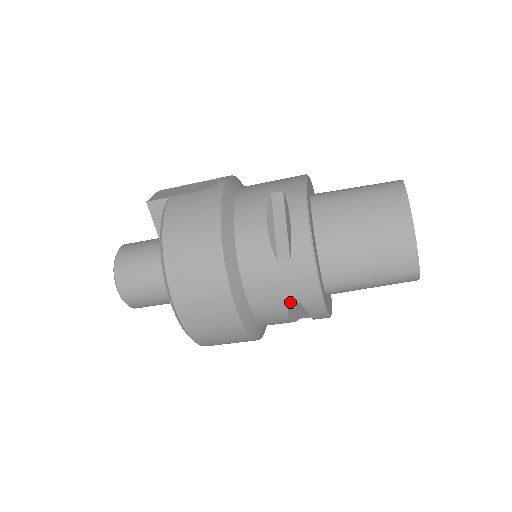
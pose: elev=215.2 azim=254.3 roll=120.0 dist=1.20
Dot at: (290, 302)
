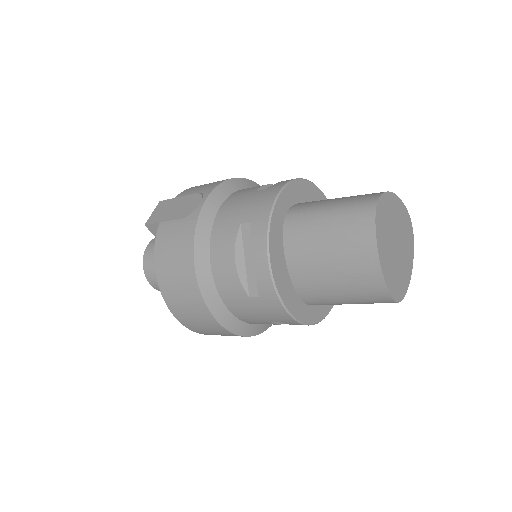
Dot at: (273, 321)
